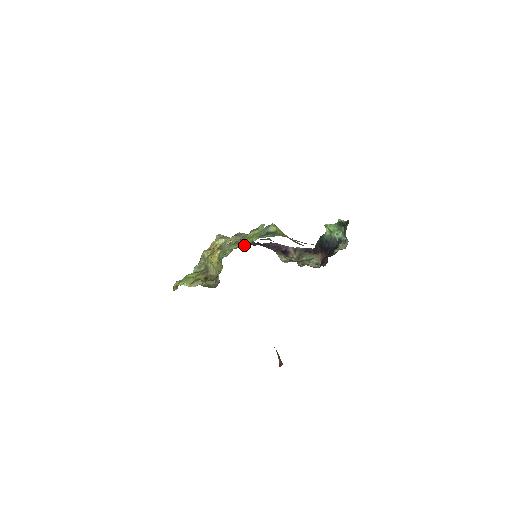
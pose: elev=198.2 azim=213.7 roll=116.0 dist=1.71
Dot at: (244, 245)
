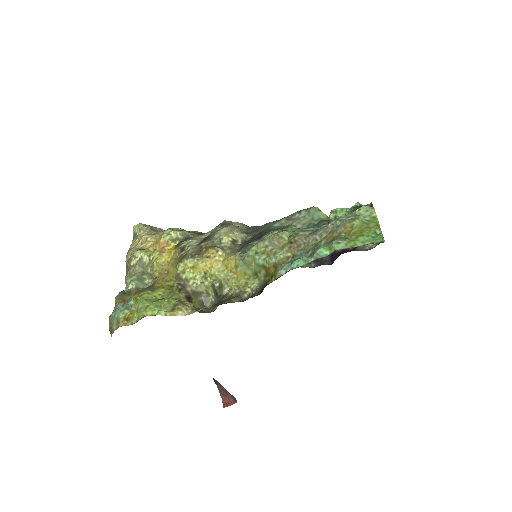
Dot at: (377, 241)
